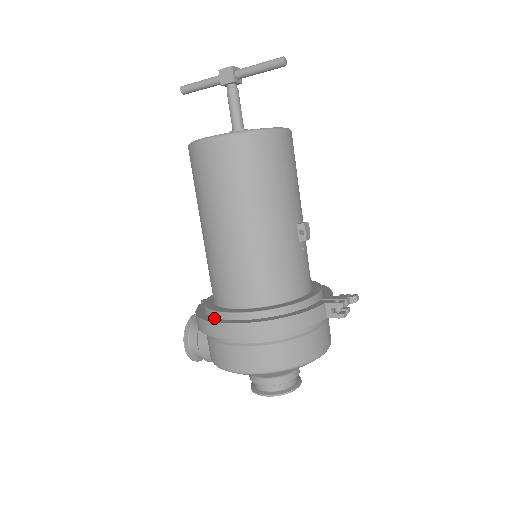
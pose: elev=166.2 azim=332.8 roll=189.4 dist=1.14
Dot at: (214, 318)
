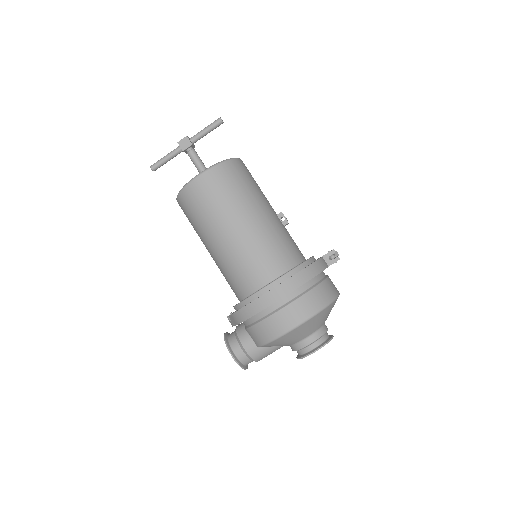
Dot at: occluded
